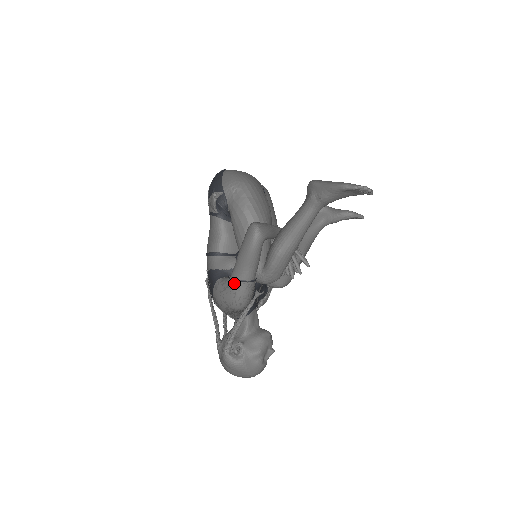
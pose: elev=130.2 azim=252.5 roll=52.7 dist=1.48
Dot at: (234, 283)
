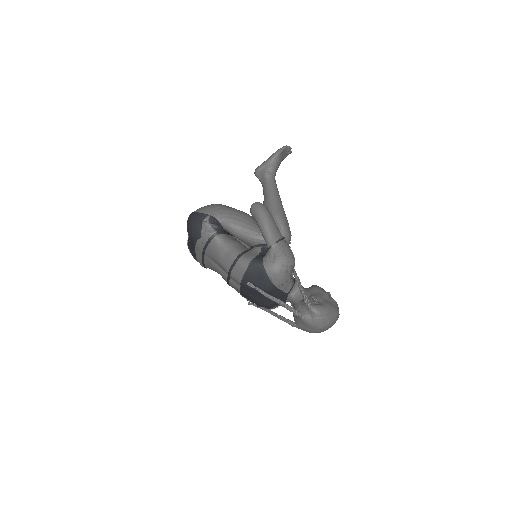
Dot at: (277, 246)
